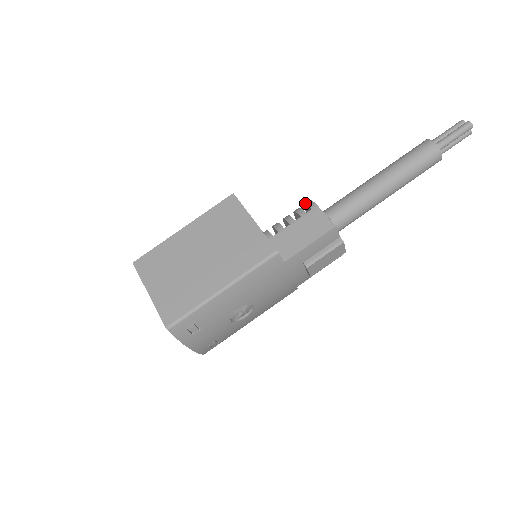
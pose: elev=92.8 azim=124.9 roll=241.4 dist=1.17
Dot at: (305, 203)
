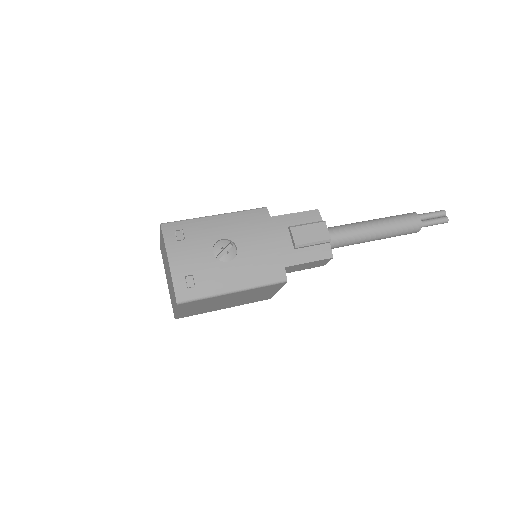
Dot at: occluded
